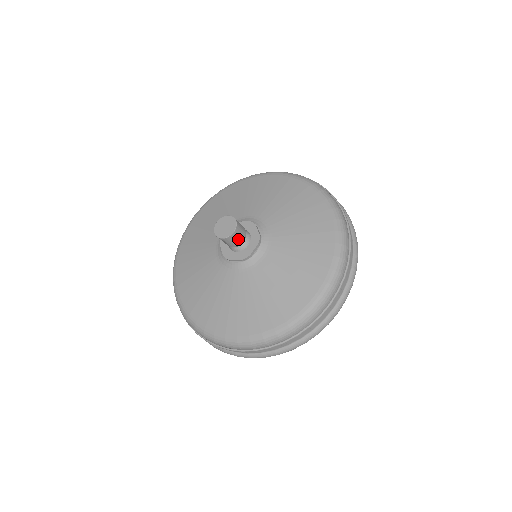
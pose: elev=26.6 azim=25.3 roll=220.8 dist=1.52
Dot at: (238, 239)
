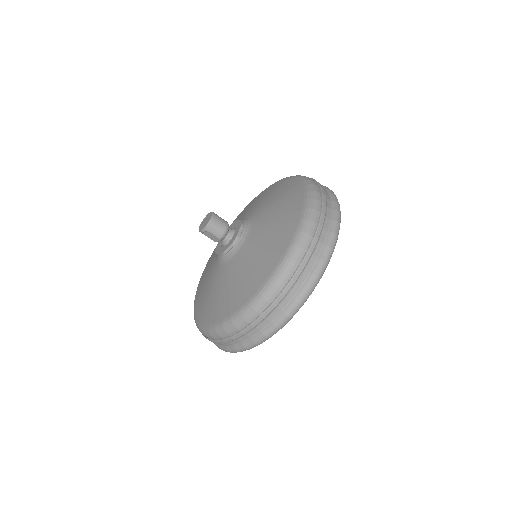
Dot at: (220, 225)
